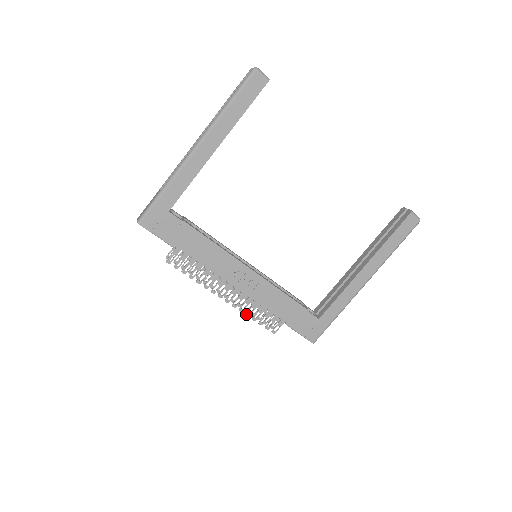
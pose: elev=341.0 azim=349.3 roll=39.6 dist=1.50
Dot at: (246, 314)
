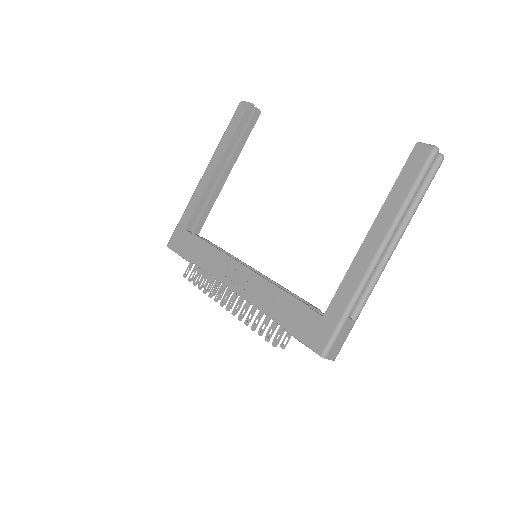
Dot at: (245, 323)
